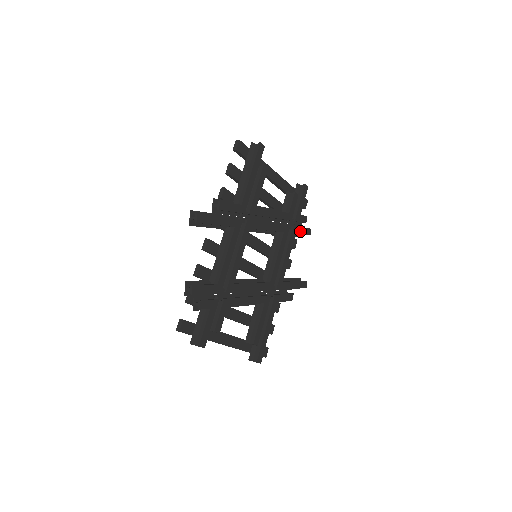
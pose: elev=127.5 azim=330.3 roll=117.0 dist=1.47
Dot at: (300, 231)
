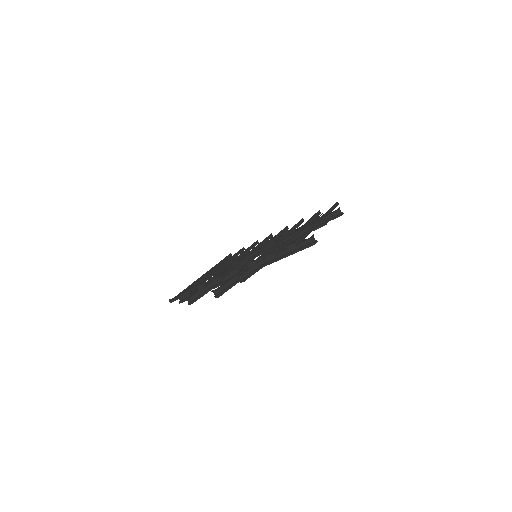
Dot at: occluded
